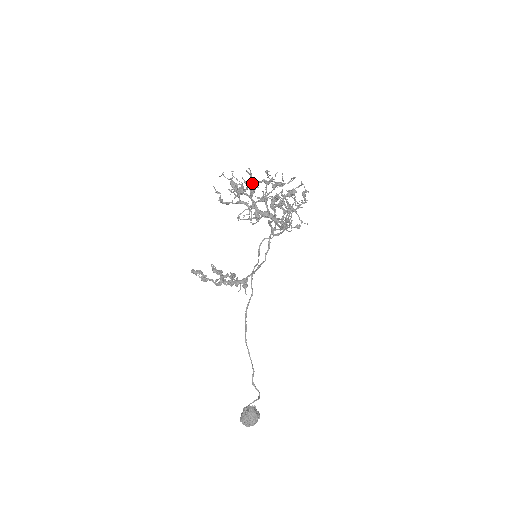
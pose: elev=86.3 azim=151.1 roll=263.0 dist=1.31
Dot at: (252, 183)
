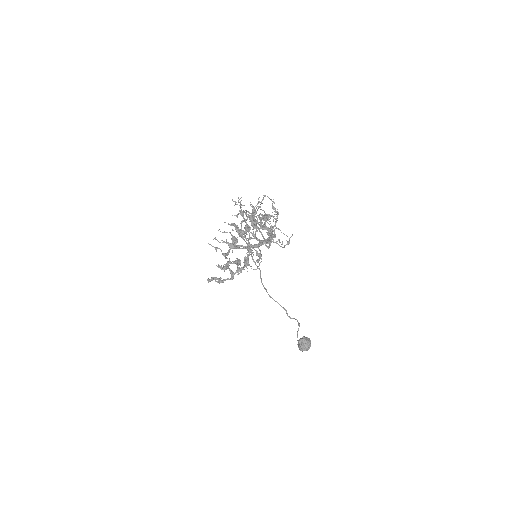
Dot at: (240, 232)
